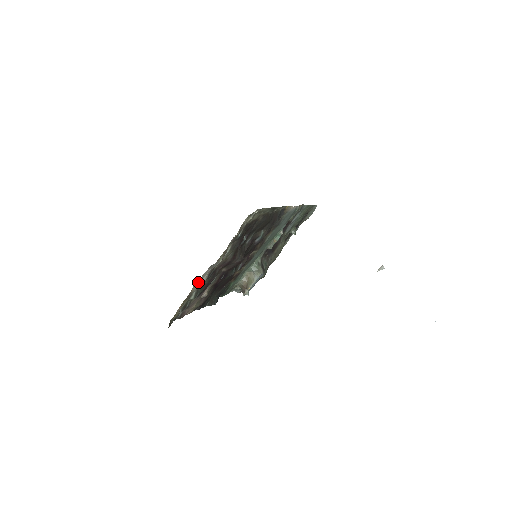
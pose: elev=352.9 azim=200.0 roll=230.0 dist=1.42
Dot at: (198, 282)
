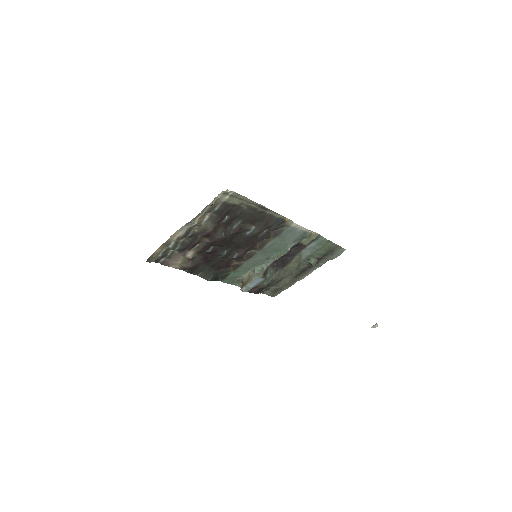
Dot at: (176, 234)
